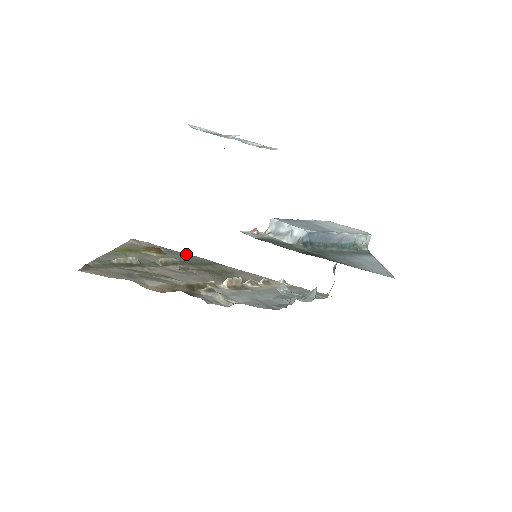
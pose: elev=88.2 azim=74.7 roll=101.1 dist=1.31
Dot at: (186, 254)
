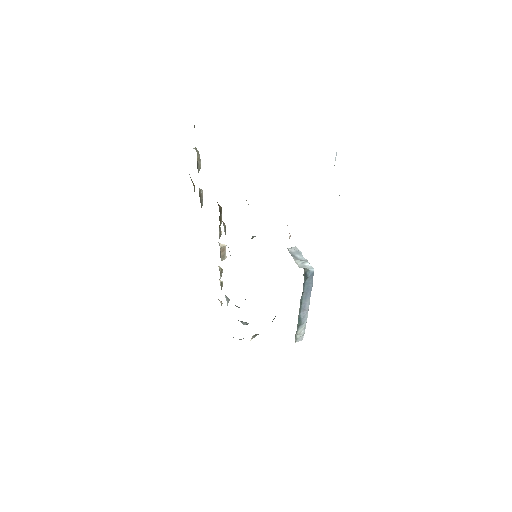
Dot at: occluded
